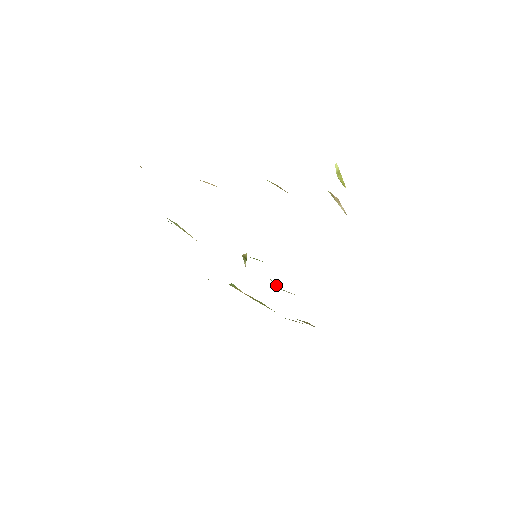
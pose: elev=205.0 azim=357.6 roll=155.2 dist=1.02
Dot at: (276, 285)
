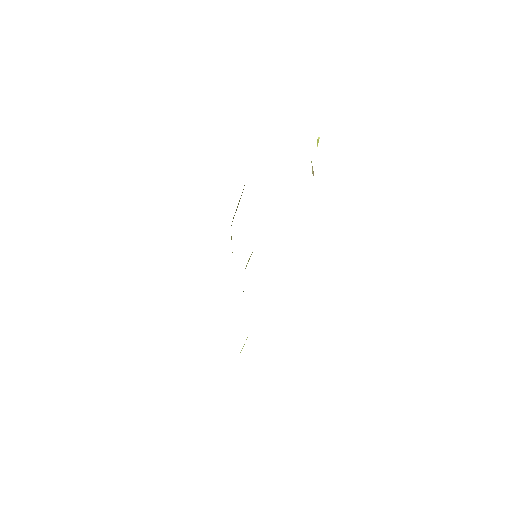
Dot at: occluded
